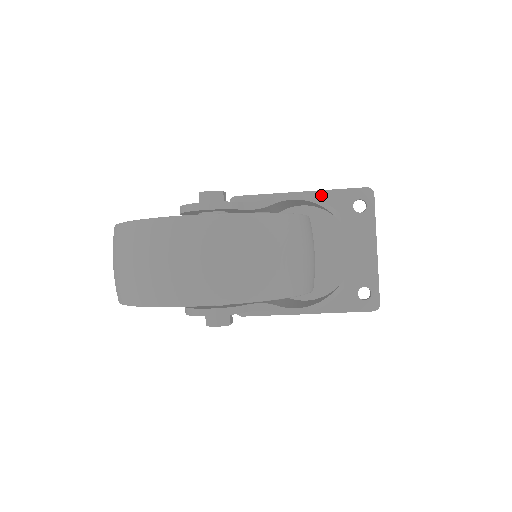
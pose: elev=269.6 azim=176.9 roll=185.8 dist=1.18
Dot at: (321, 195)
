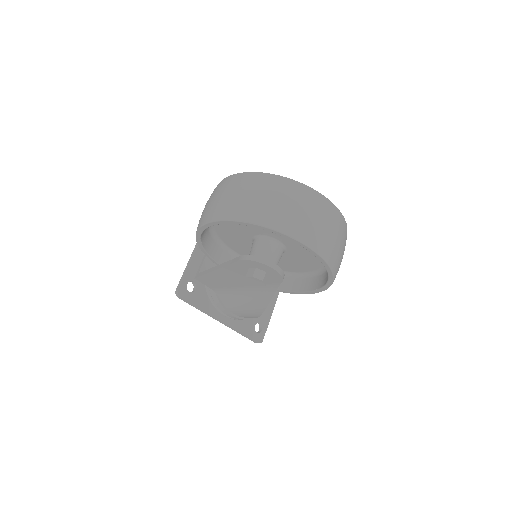
Dot at: occluded
